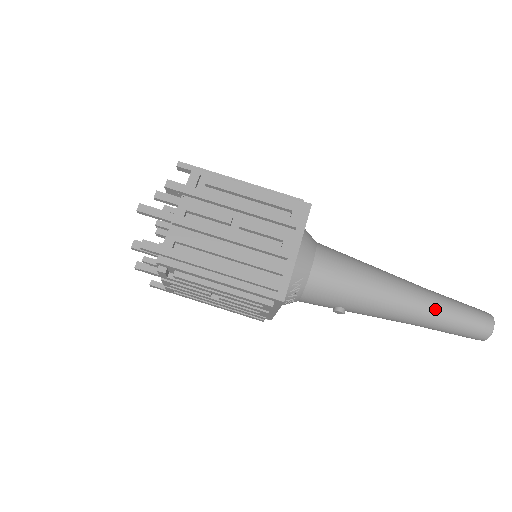
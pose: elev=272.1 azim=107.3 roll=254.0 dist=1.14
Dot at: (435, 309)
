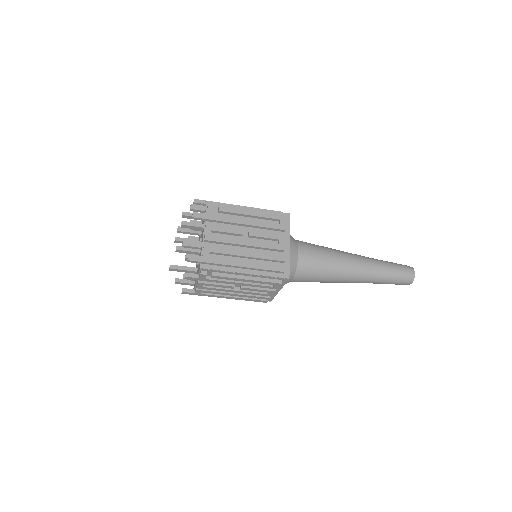
Dot at: occluded
